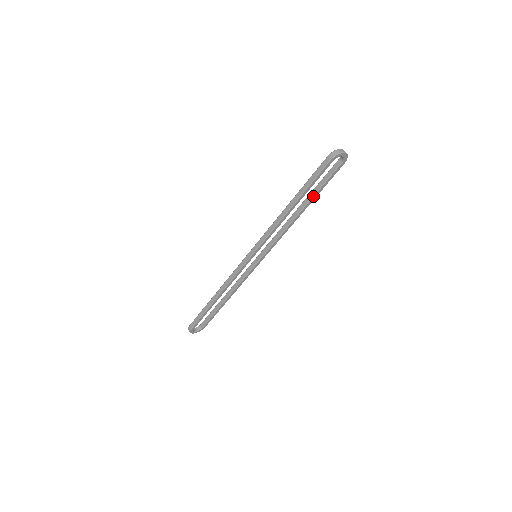
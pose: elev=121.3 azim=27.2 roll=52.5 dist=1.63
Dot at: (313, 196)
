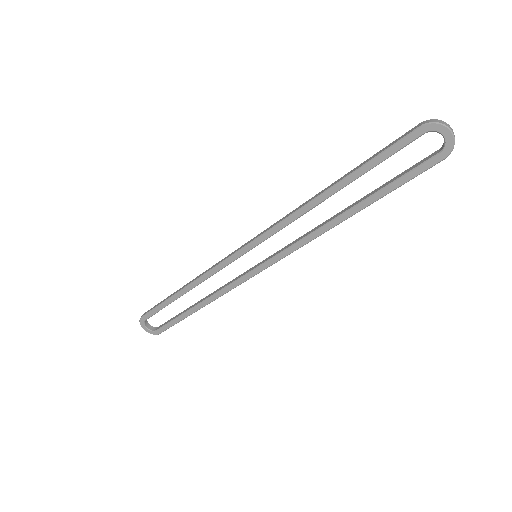
Dot at: (371, 195)
